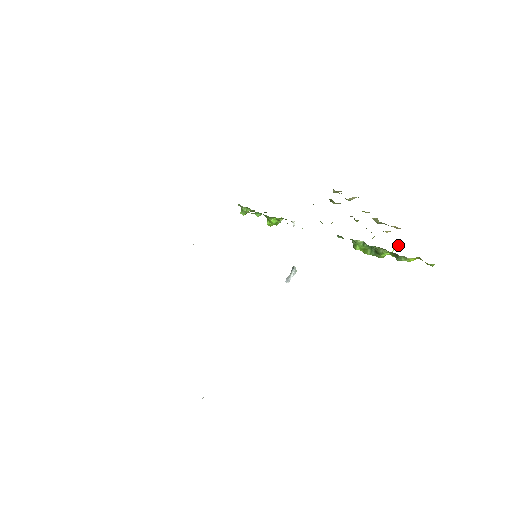
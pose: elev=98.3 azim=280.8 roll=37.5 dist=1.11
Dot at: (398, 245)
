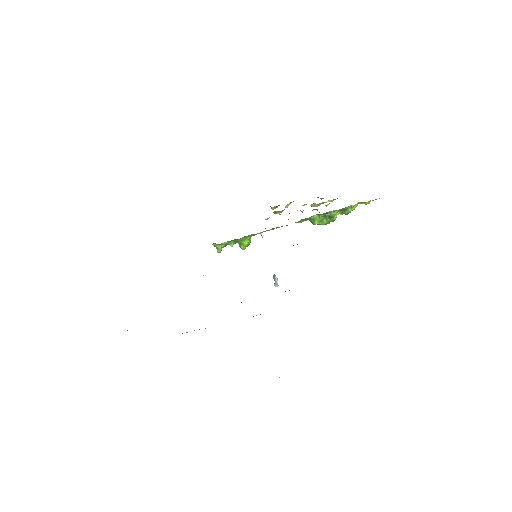
Dot at: occluded
